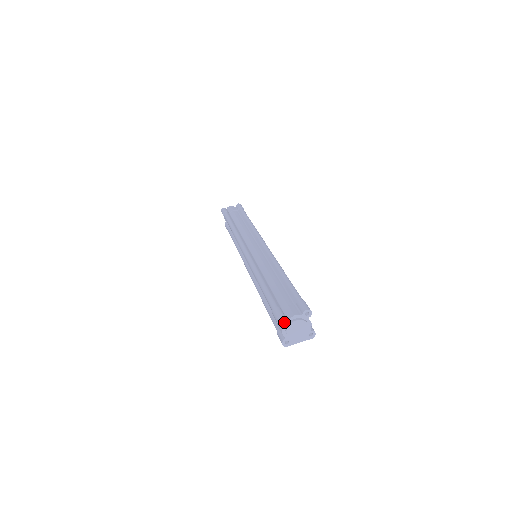
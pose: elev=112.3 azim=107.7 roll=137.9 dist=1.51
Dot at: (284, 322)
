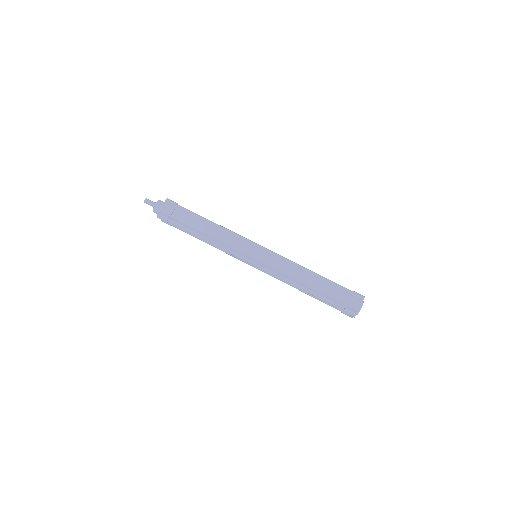
Dot at: (356, 314)
